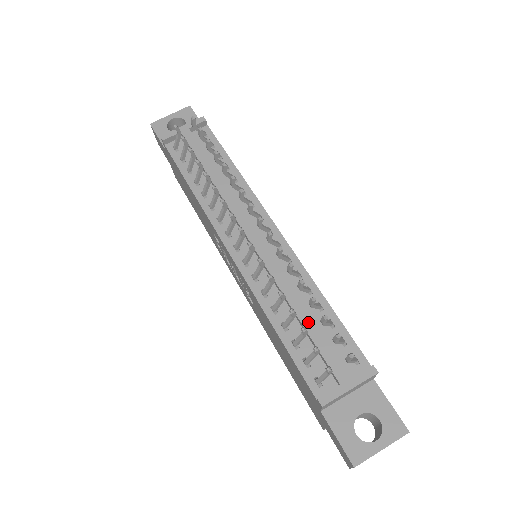
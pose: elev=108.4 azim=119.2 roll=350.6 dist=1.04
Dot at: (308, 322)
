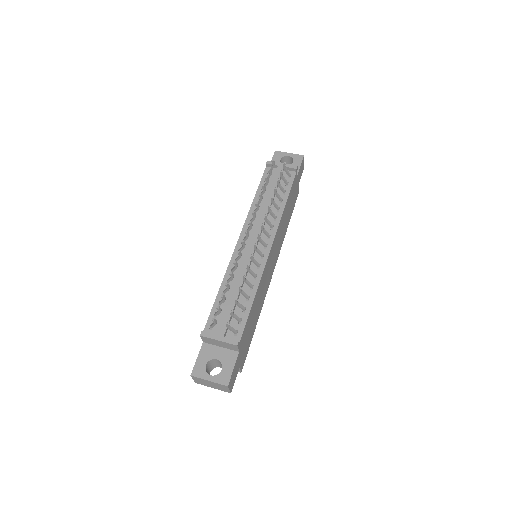
Dot at: (234, 298)
